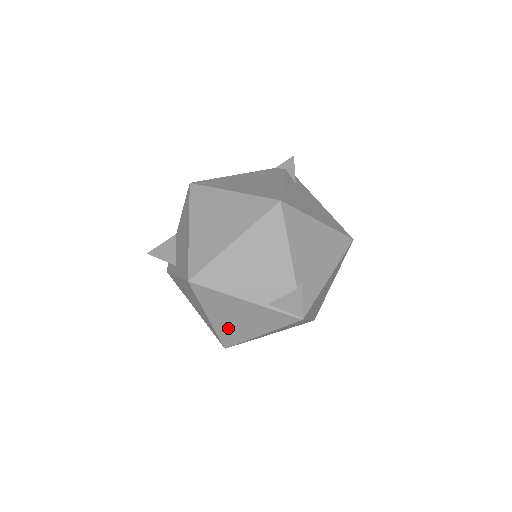
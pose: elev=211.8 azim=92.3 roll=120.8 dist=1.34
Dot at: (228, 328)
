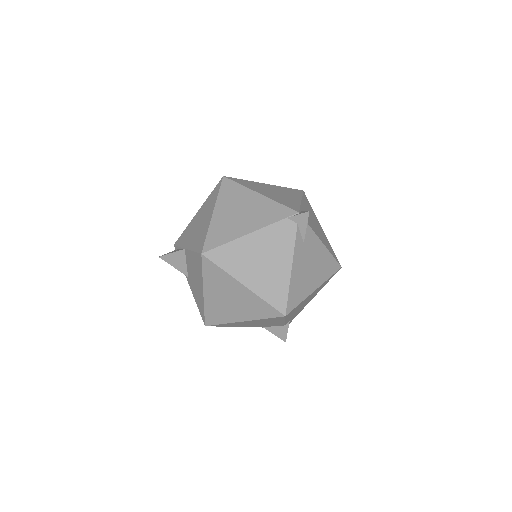
Dot at: occluded
